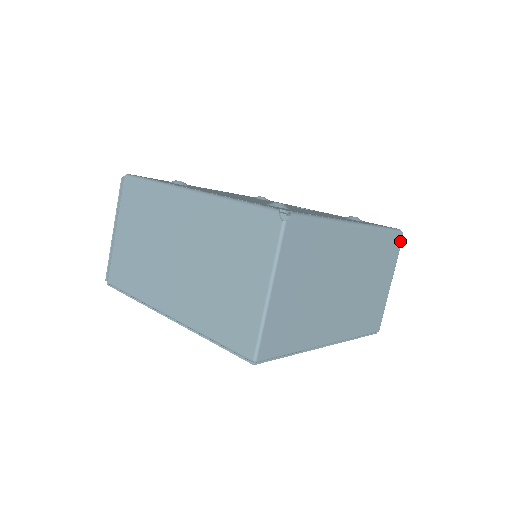
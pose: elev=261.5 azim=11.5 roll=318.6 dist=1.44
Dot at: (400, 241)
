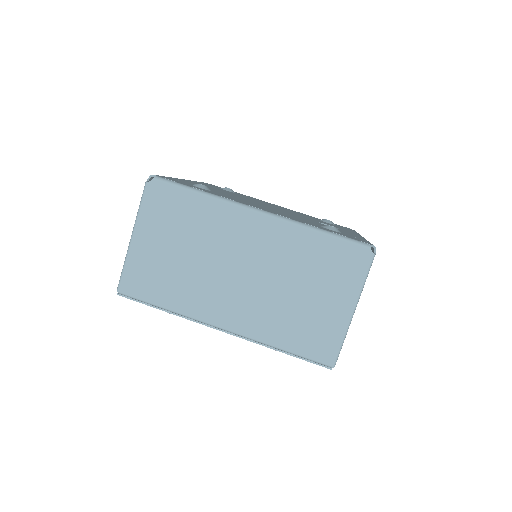
Dot at: (367, 258)
